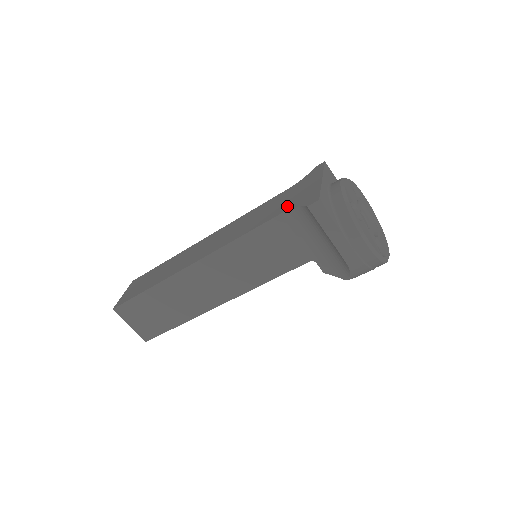
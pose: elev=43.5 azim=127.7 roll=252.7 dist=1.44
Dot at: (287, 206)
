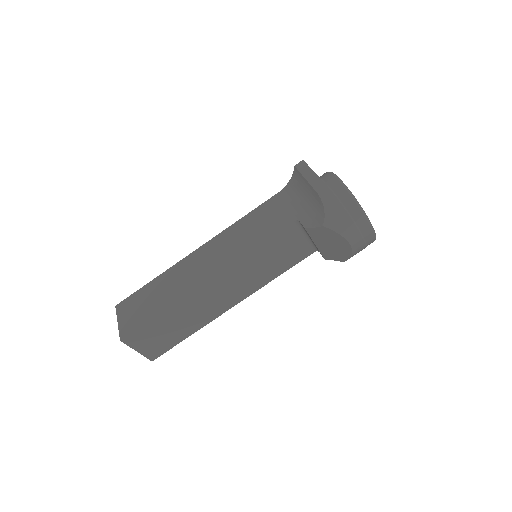
Dot at: occluded
